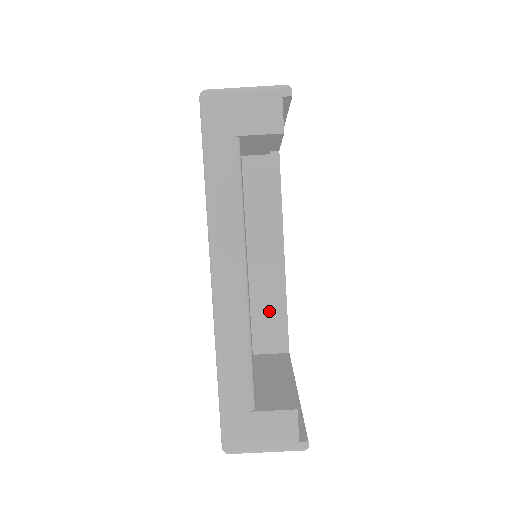
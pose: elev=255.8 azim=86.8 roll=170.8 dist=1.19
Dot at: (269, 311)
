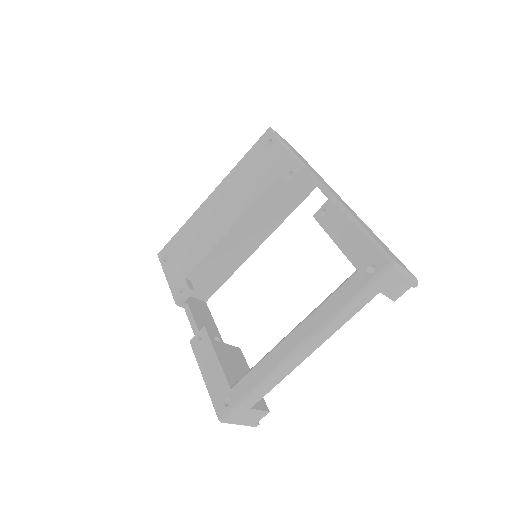
Dot at: (218, 274)
